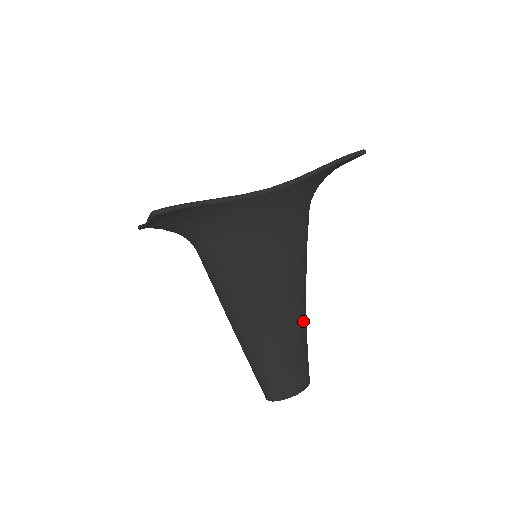
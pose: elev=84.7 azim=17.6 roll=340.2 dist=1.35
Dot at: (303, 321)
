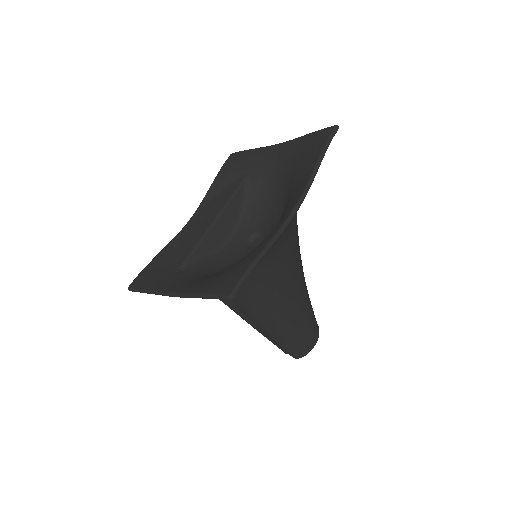
Dot at: occluded
